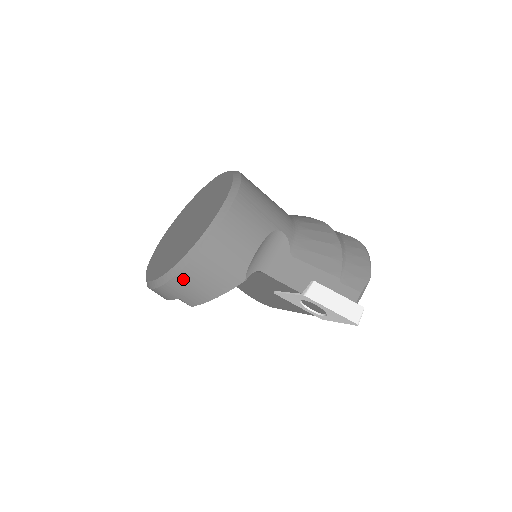
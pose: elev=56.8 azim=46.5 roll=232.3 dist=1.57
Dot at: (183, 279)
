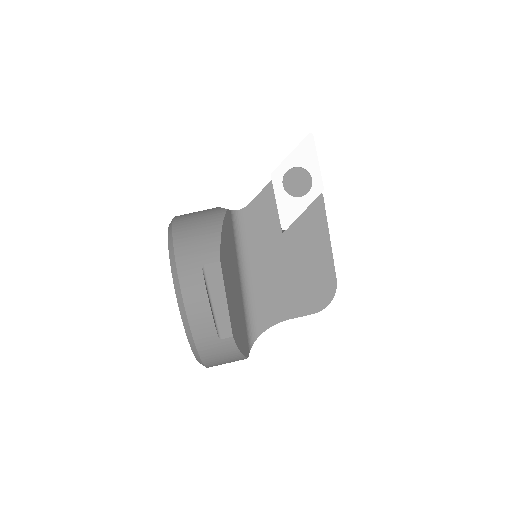
Dot at: (182, 242)
